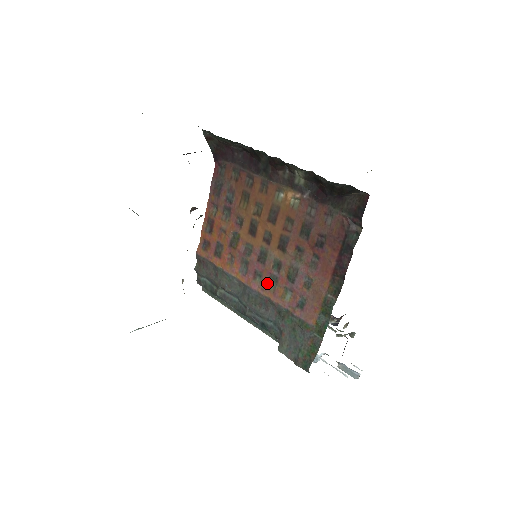
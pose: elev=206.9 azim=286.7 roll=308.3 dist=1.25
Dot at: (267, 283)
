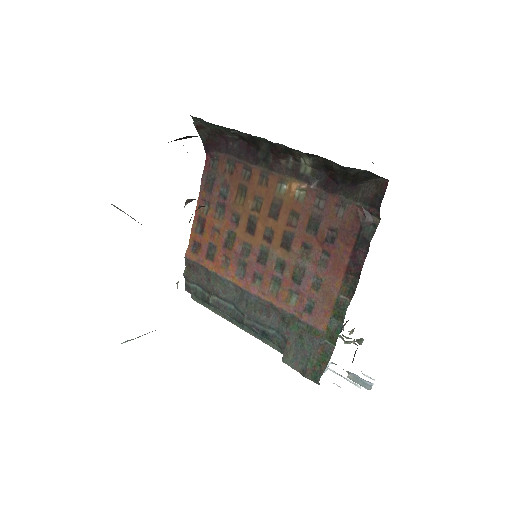
Dot at: (268, 286)
